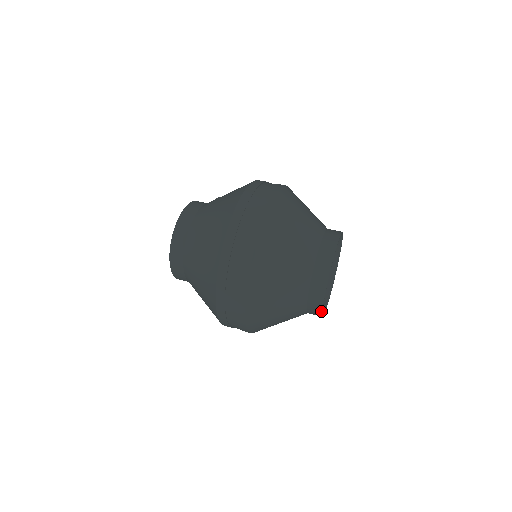
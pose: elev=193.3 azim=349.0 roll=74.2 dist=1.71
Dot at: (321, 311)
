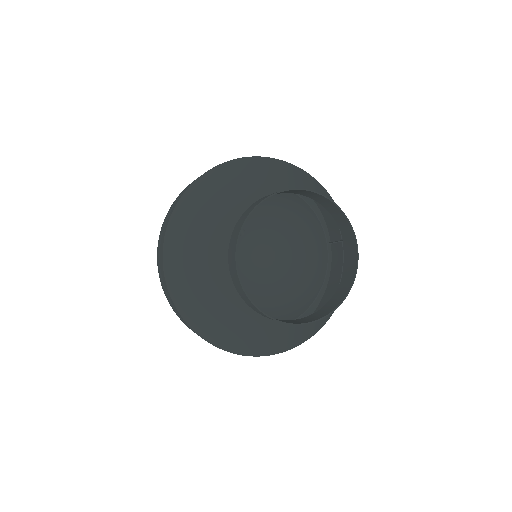
Dot at: (286, 323)
